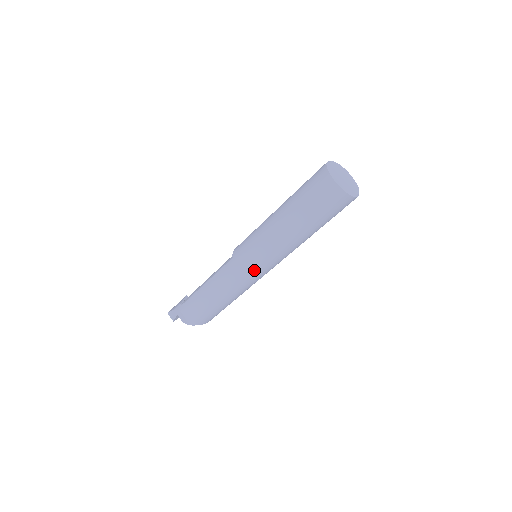
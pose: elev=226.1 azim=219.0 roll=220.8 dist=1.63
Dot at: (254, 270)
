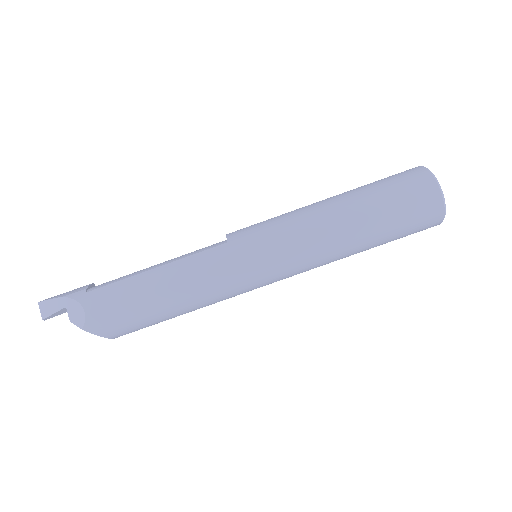
Dot at: (258, 271)
